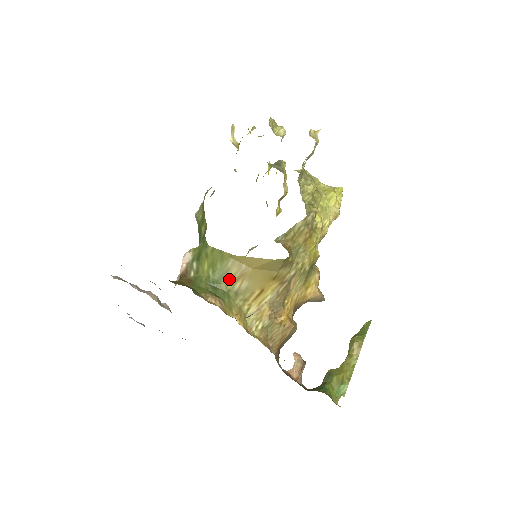
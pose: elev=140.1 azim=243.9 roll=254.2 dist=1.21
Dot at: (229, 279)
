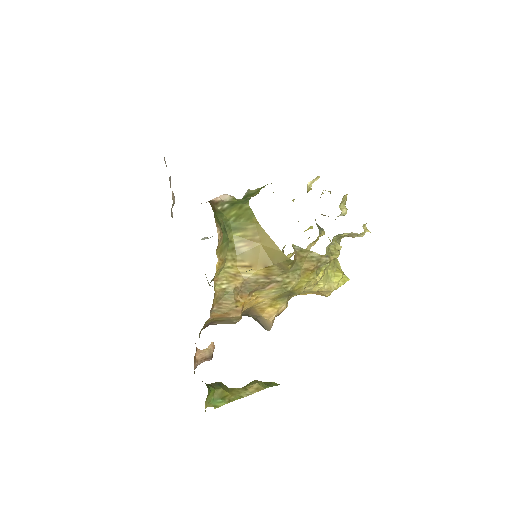
Dot at: (239, 235)
